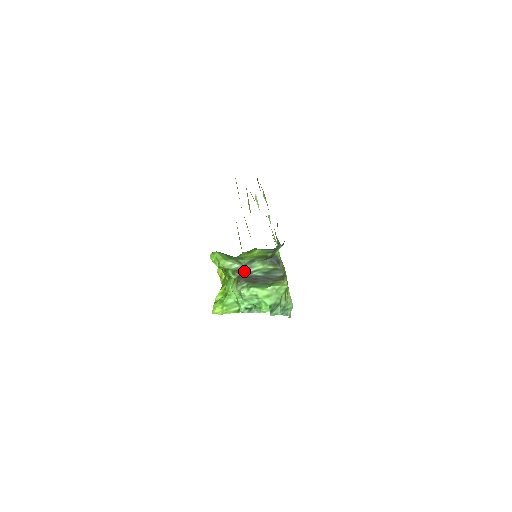
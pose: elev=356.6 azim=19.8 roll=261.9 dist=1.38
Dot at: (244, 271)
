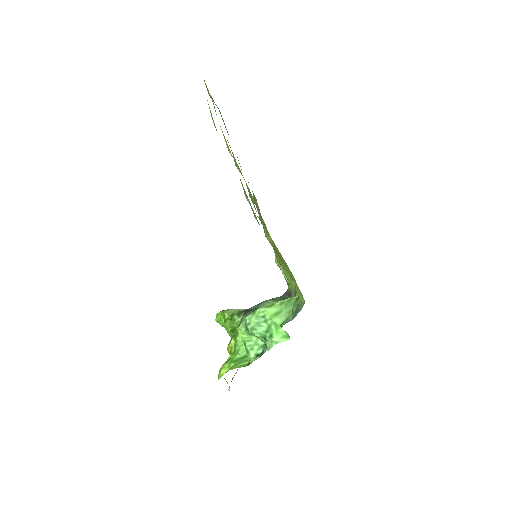
Dot at: (251, 310)
